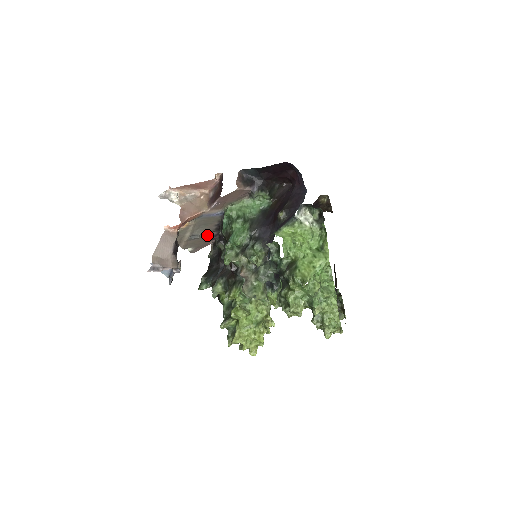
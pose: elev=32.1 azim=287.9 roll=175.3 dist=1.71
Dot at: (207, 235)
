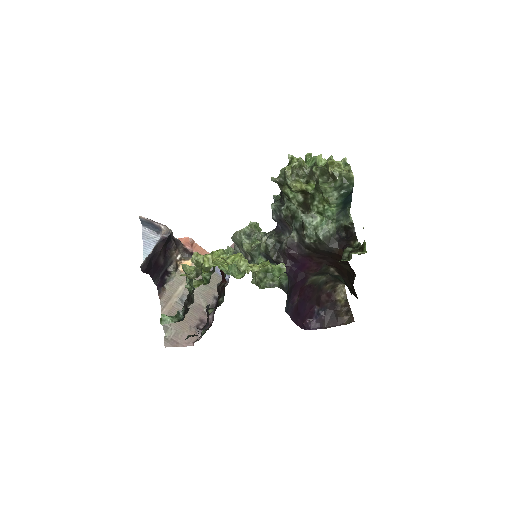
Dot at: (198, 314)
